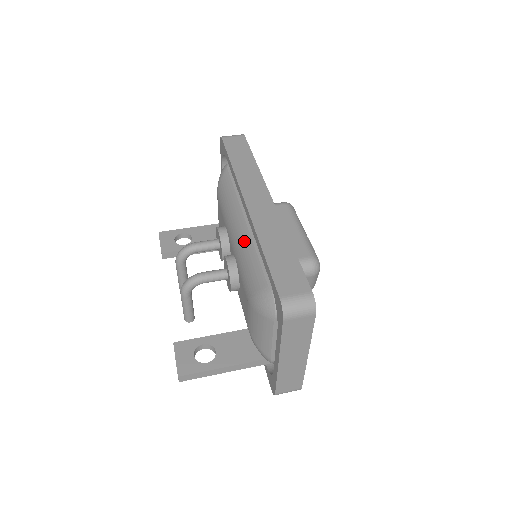
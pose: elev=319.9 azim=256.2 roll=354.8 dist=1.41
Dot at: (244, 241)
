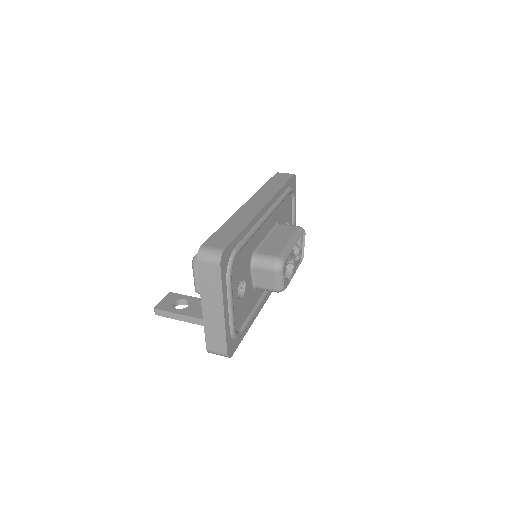
Dot at: occluded
